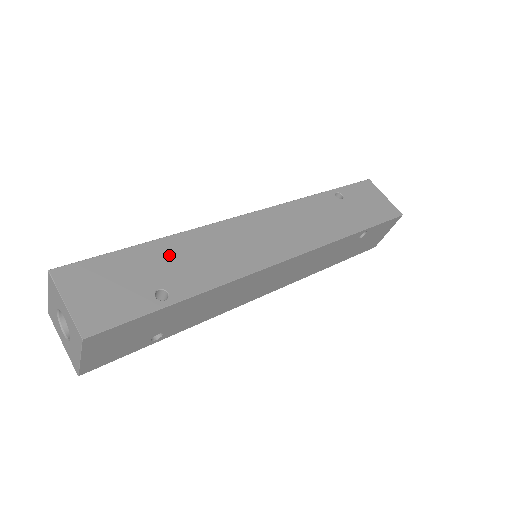
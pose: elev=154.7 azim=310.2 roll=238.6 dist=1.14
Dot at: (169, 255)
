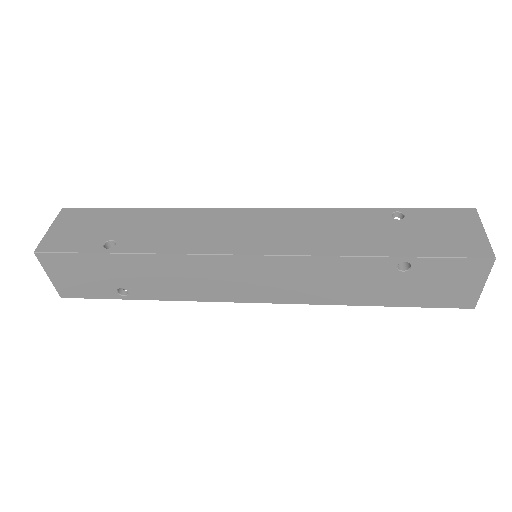
Dot at: (146, 220)
